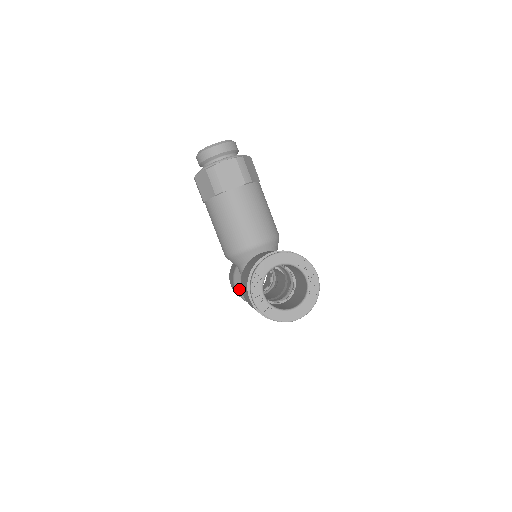
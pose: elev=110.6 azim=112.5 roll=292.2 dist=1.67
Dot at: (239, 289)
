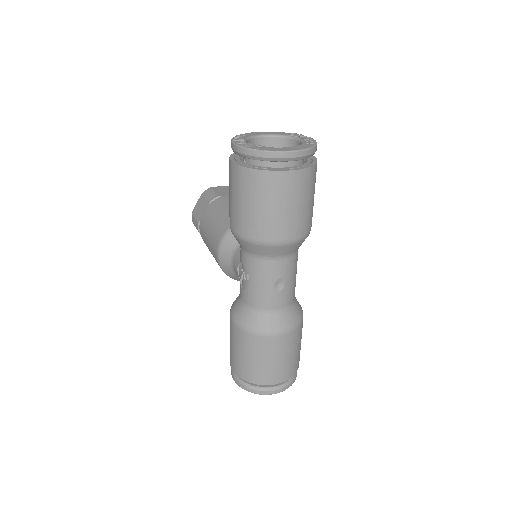
Dot at: (236, 312)
